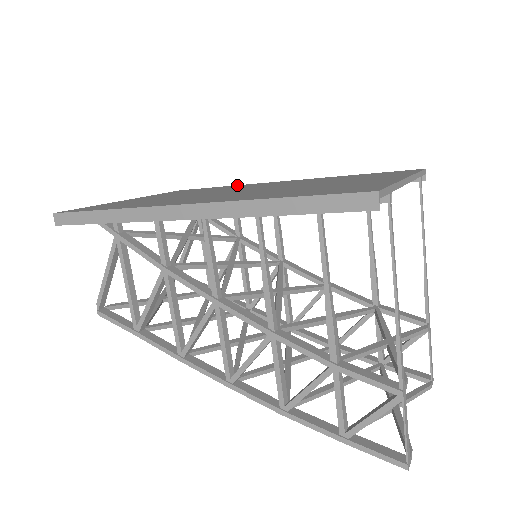
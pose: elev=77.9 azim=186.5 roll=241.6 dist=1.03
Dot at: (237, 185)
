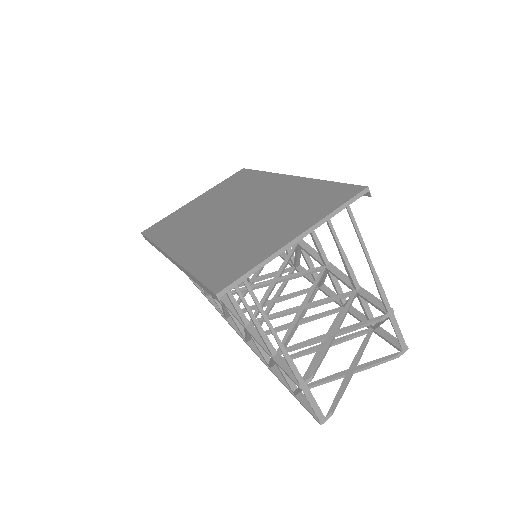
Dot at: (267, 174)
